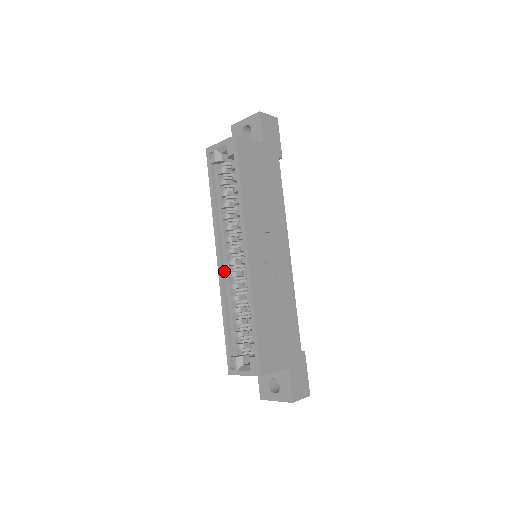
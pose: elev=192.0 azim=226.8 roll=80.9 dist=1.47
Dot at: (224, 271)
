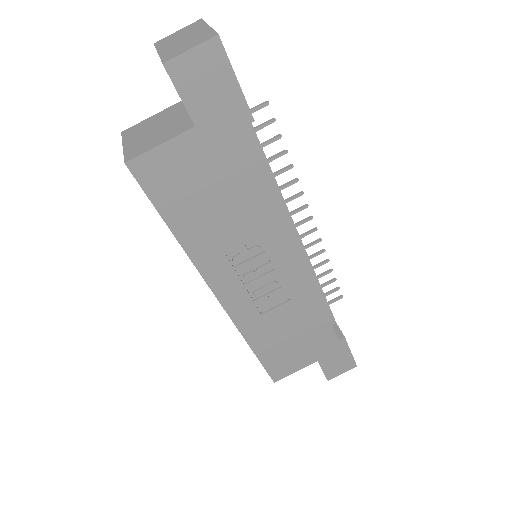
Dot at: occluded
